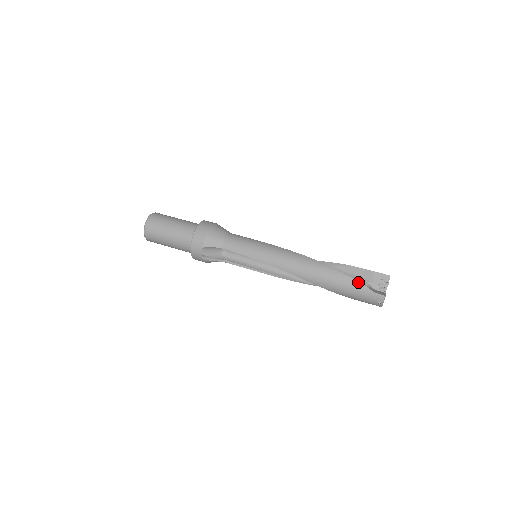
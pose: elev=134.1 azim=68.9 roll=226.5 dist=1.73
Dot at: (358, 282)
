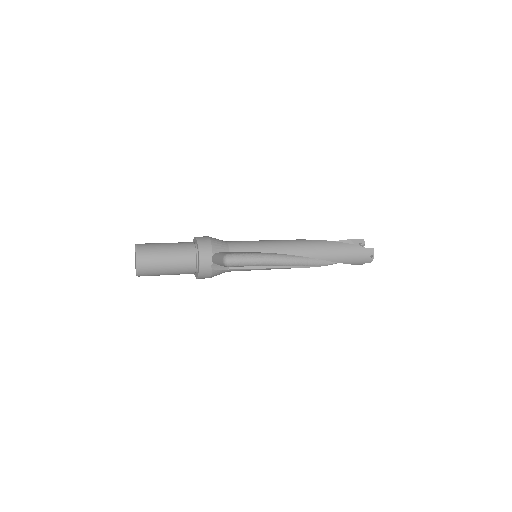
Dot at: (352, 244)
